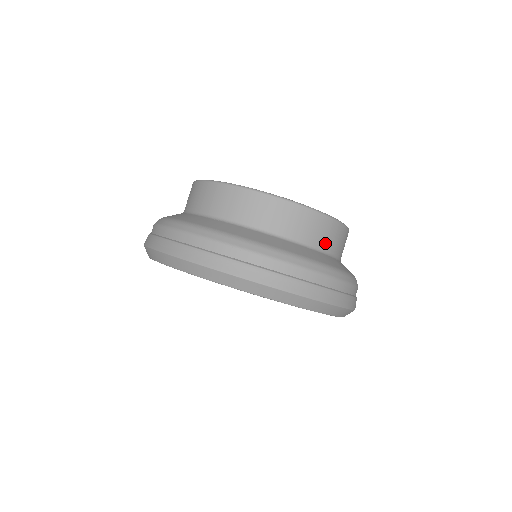
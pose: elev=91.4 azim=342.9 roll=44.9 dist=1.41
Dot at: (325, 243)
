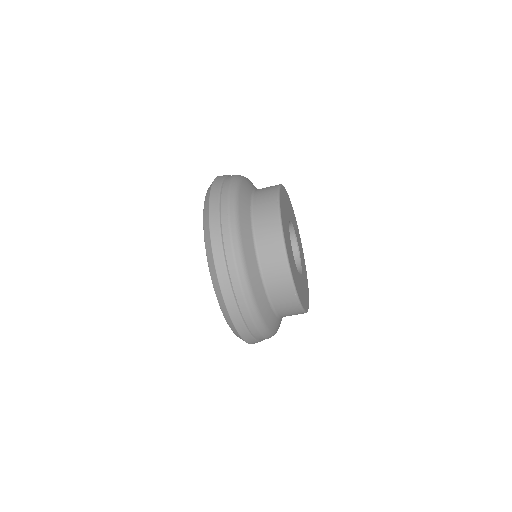
Dot at: (273, 290)
